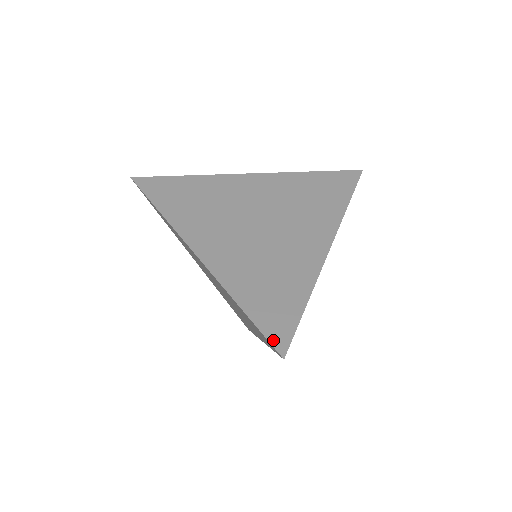
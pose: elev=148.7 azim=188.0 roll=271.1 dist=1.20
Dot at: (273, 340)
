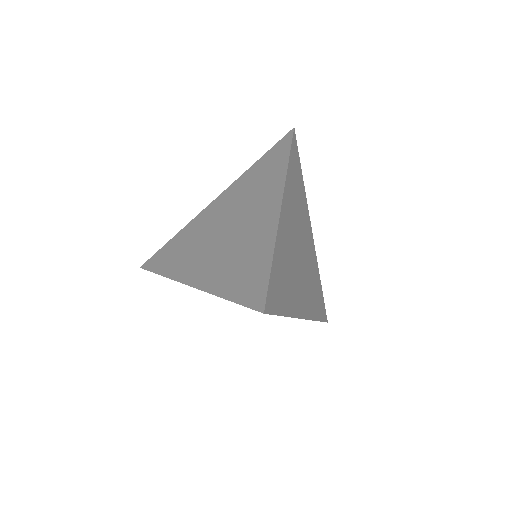
Dot at: (252, 305)
